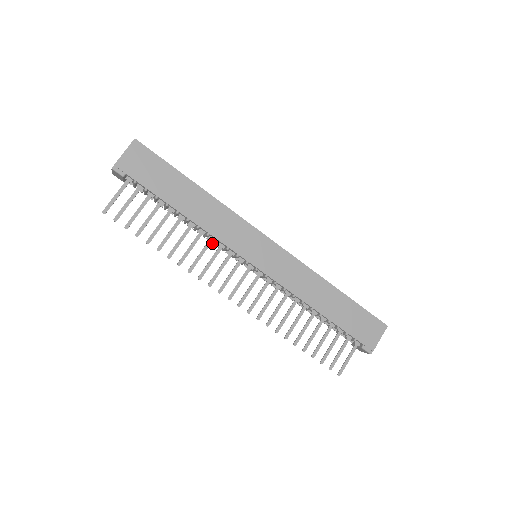
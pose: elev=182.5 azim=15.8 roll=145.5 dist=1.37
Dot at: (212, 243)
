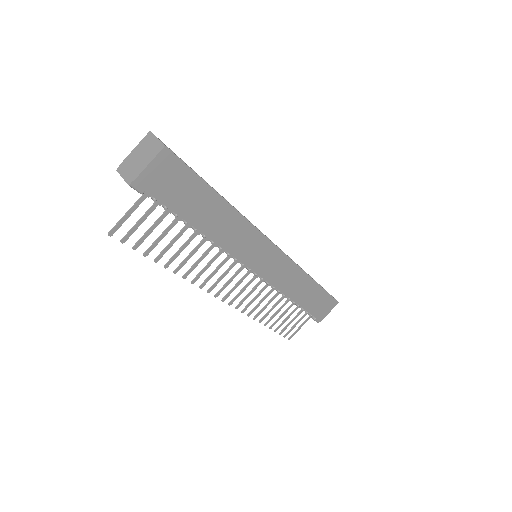
Dot at: occluded
